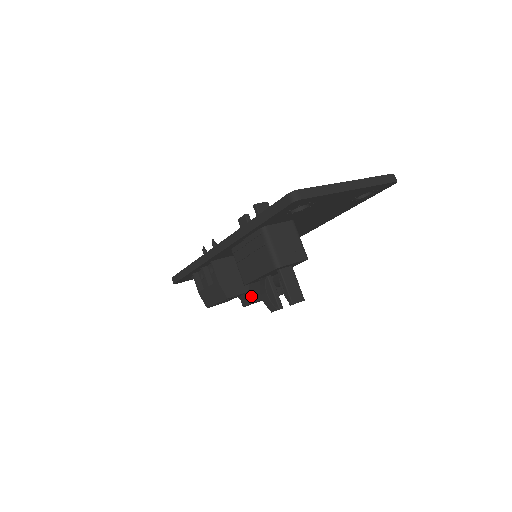
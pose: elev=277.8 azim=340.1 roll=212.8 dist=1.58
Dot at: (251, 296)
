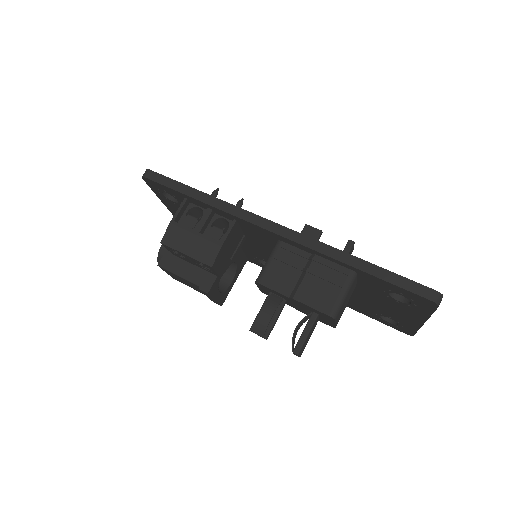
Dot at: (184, 268)
